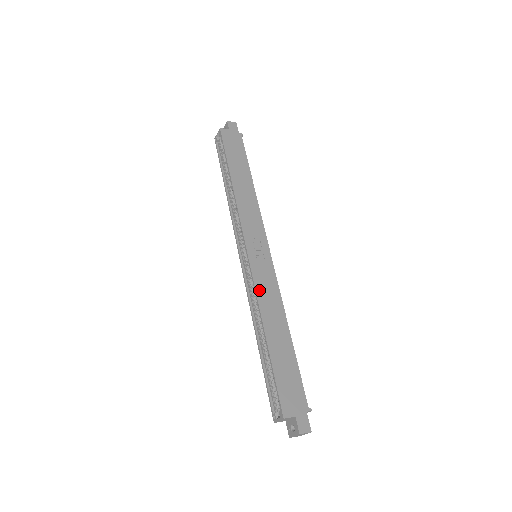
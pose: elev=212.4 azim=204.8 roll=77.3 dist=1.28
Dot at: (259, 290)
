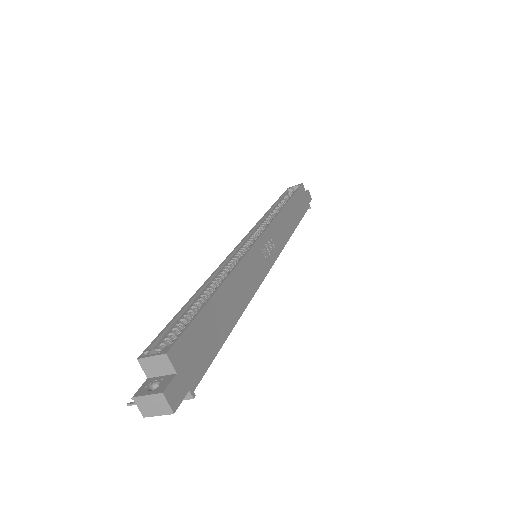
Dot at: (246, 261)
